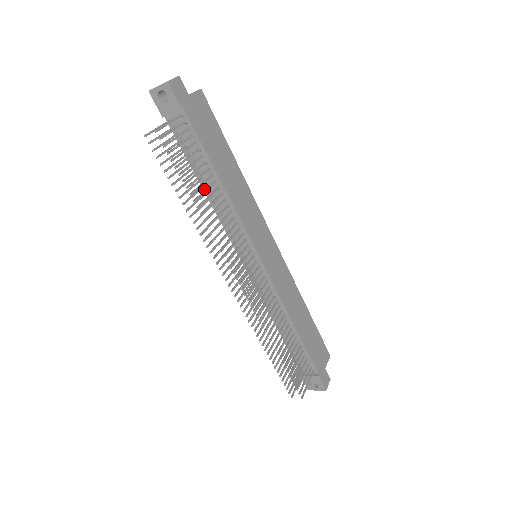
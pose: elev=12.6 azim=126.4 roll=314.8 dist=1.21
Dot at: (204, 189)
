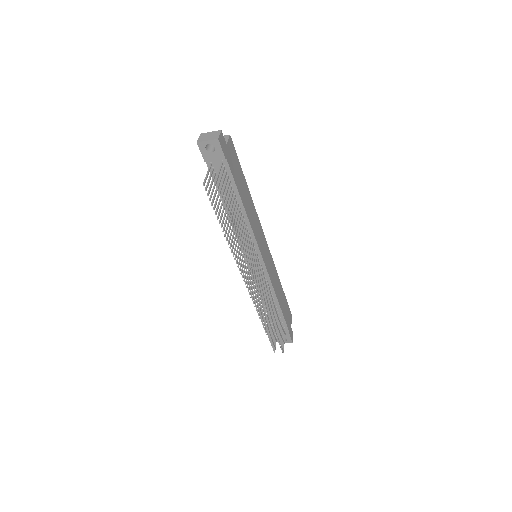
Dot at: occluded
